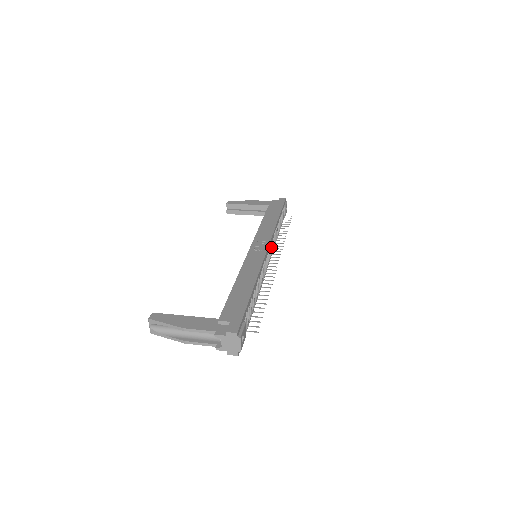
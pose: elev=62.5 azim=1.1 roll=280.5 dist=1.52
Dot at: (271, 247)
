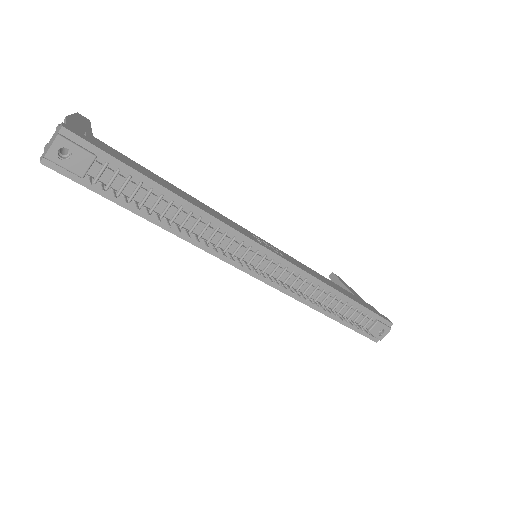
Dot at: (283, 271)
